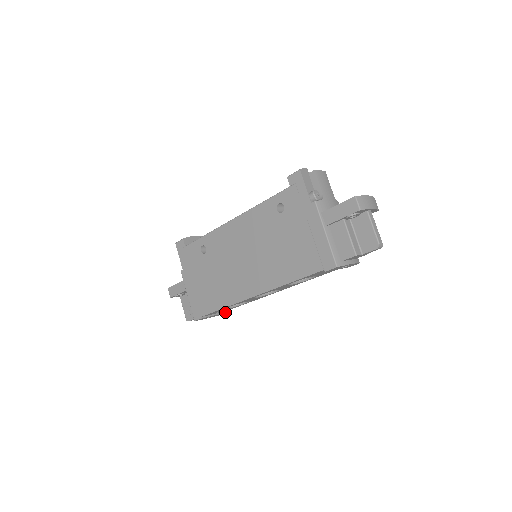
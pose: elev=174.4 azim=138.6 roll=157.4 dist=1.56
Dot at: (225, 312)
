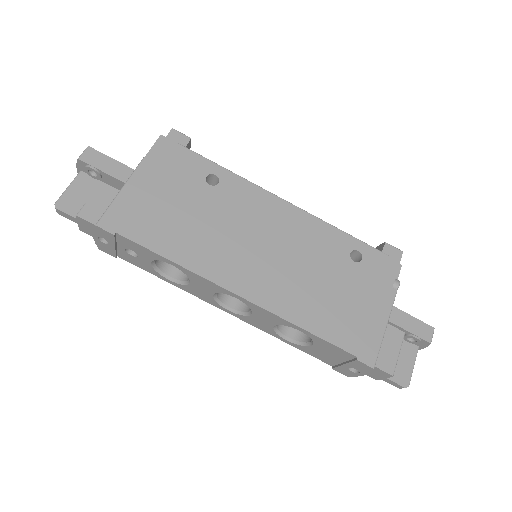
Dot at: occluded
